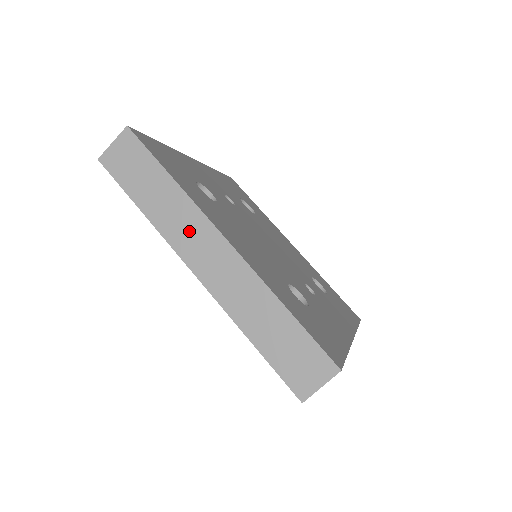
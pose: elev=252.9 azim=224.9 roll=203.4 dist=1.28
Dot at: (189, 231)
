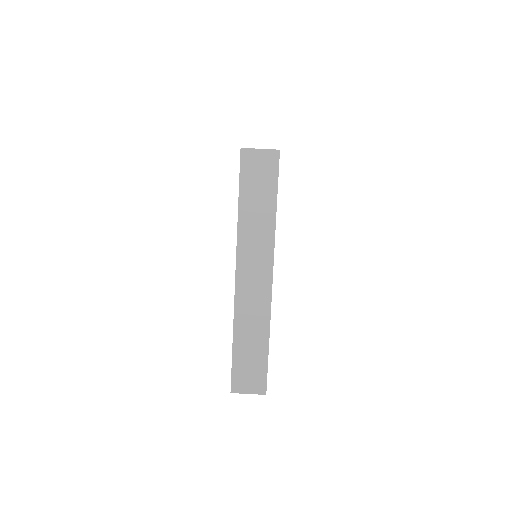
Dot at: occluded
